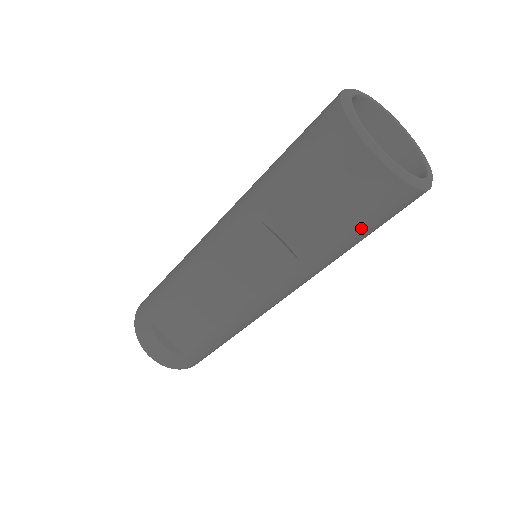
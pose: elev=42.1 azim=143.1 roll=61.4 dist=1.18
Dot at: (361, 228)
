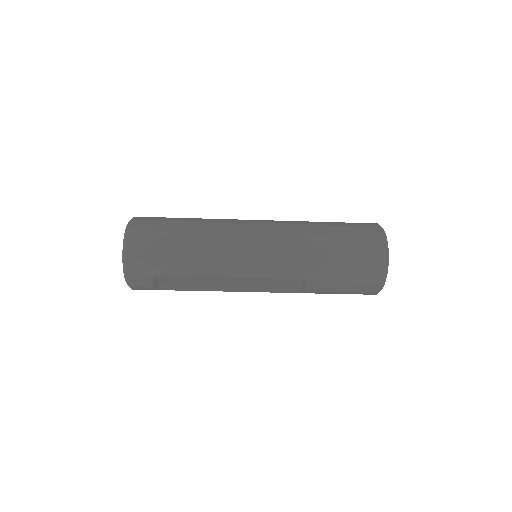
Dot at: occluded
